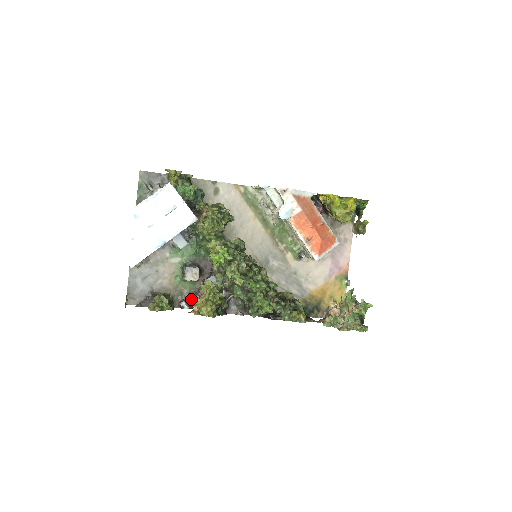
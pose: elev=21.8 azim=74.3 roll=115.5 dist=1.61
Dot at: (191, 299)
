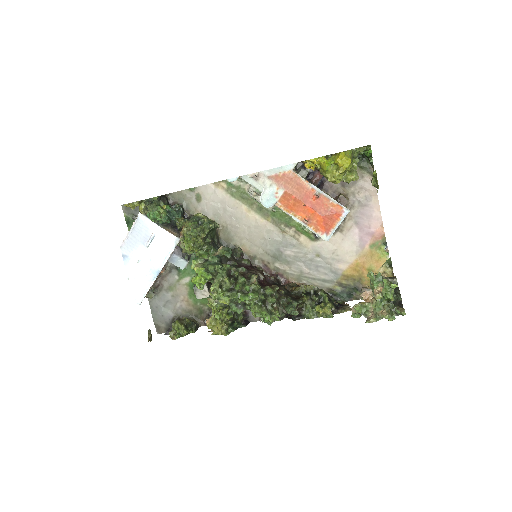
Dot at: occluded
